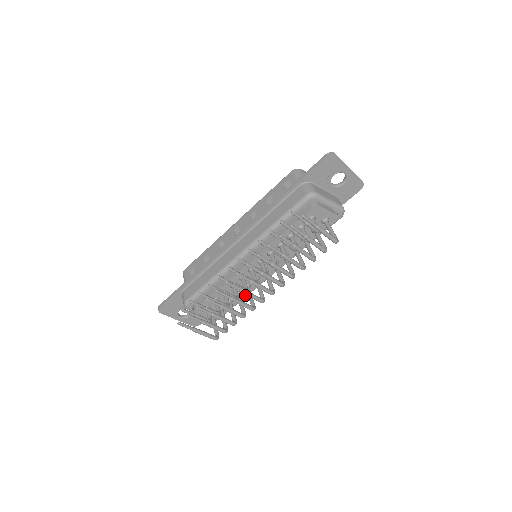
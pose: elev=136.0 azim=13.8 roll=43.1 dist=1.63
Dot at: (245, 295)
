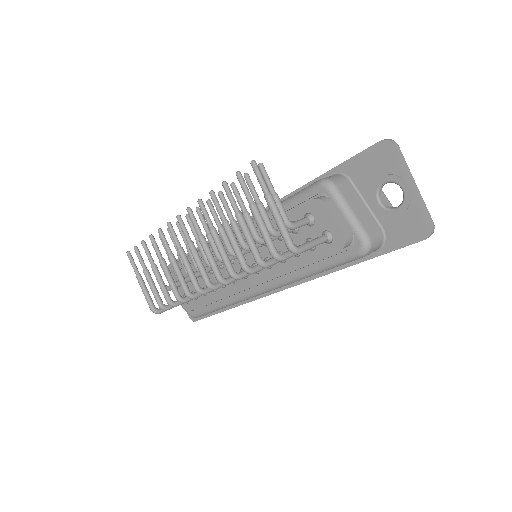
Dot at: (219, 296)
